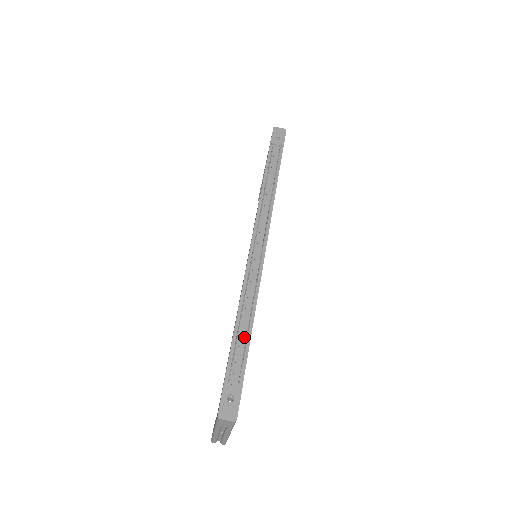
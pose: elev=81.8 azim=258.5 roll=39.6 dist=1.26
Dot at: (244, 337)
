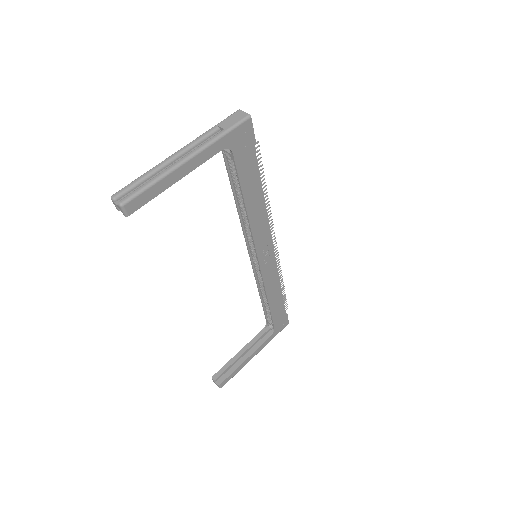
Dot at: occluded
